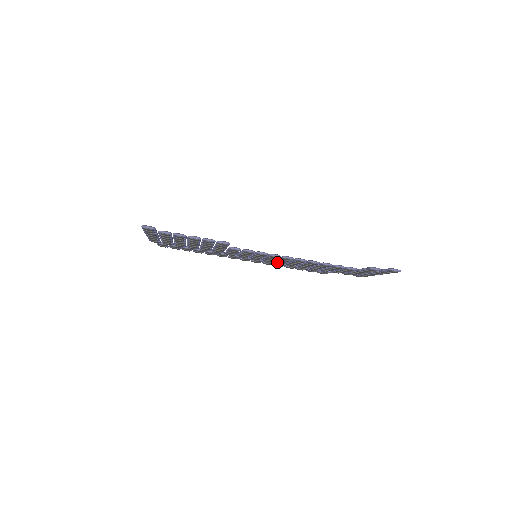
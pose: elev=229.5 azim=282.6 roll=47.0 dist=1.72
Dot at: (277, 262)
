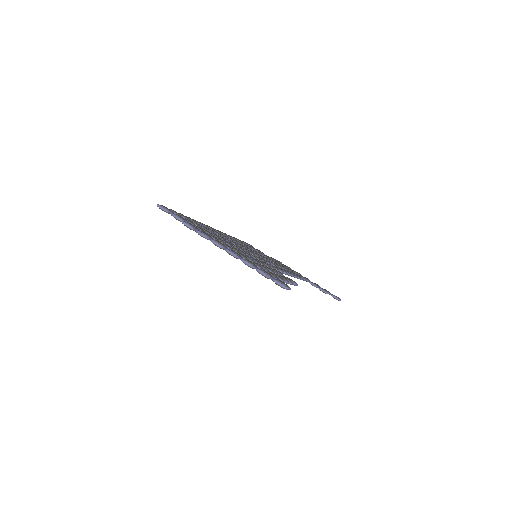
Dot at: occluded
